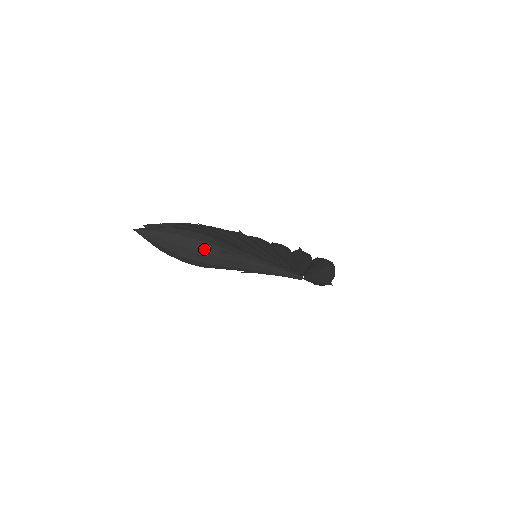
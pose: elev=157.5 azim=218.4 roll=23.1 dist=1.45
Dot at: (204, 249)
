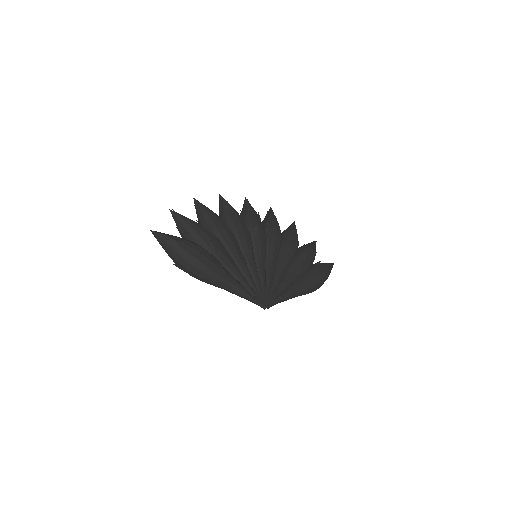
Dot at: (193, 270)
